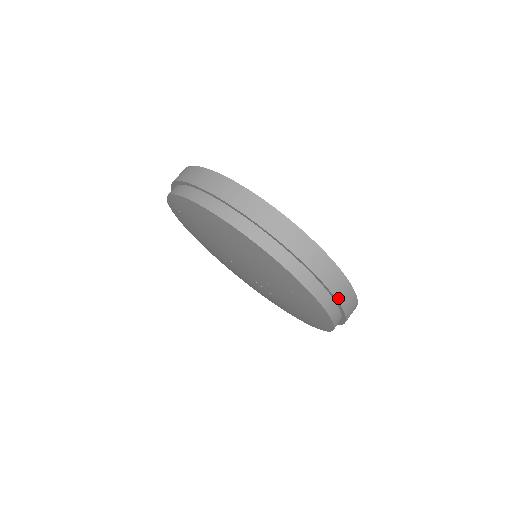
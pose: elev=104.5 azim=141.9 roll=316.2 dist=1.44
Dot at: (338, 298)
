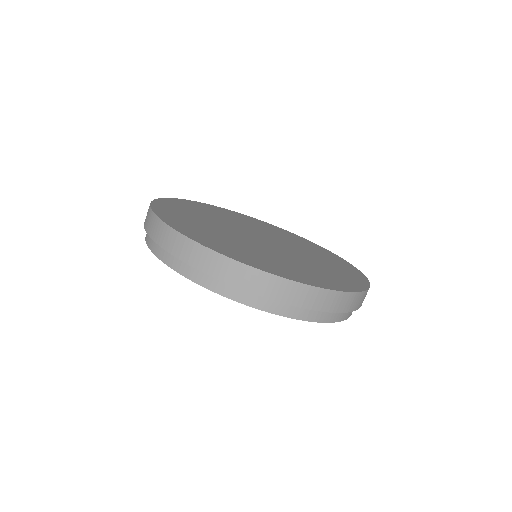
Dot at: (360, 306)
